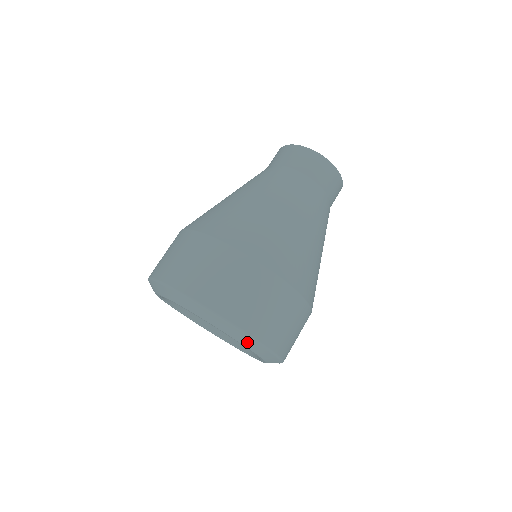
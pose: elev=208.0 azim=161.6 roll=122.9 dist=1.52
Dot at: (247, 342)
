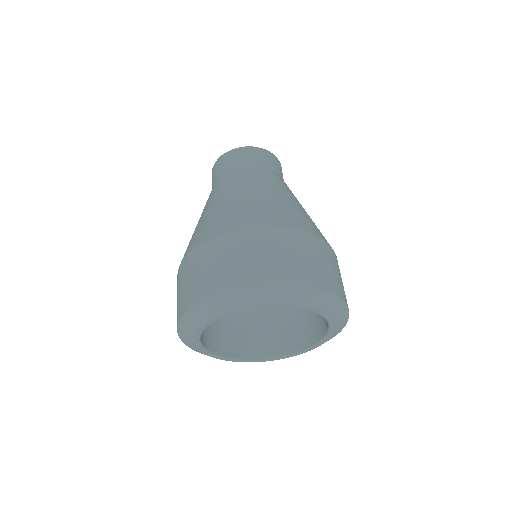
Dot at: (341, 326)
